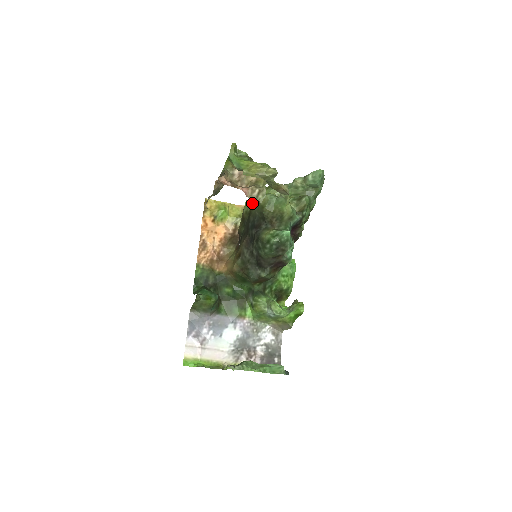
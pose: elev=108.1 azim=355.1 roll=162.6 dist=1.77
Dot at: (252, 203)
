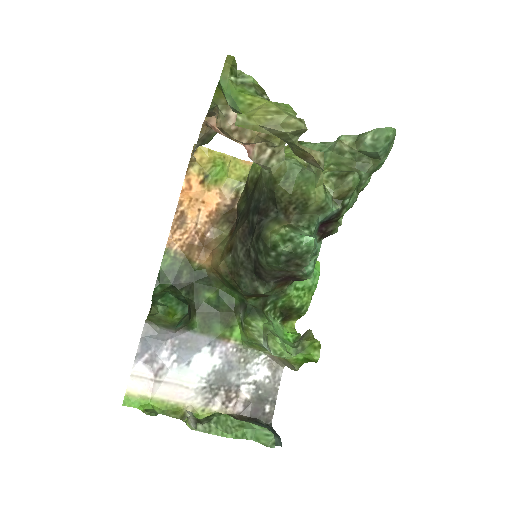
Dot at: occluded
